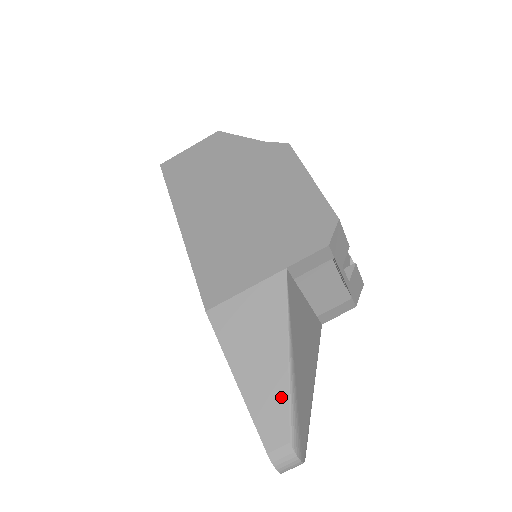
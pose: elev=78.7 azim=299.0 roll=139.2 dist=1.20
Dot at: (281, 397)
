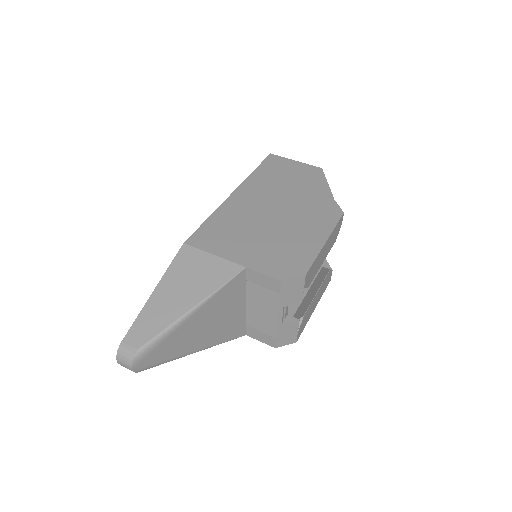
Dot at: (162, 324)
